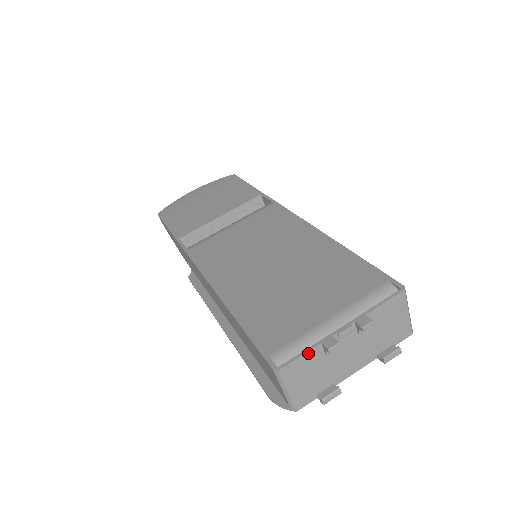
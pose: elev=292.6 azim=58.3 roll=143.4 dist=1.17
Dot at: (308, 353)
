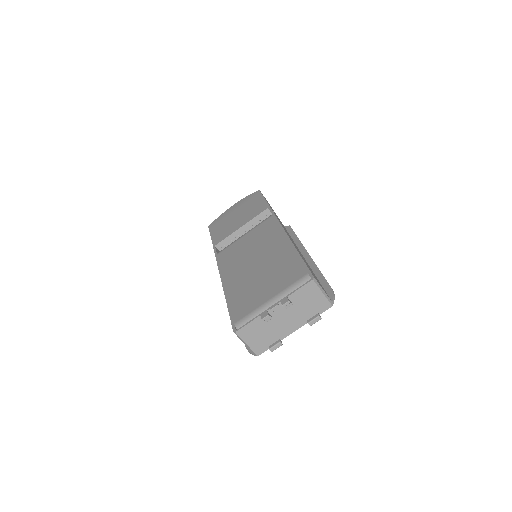
Dot at: (253, 322)
